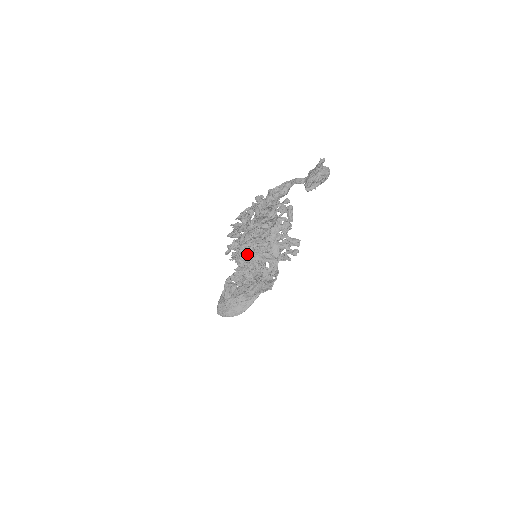
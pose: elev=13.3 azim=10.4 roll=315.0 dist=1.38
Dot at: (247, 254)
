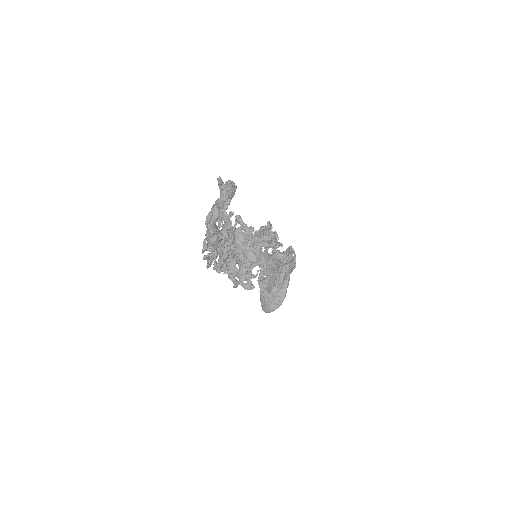
Dot at: (232, 272)
